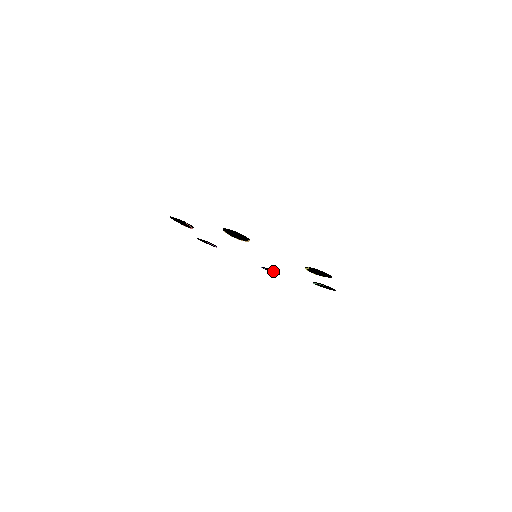
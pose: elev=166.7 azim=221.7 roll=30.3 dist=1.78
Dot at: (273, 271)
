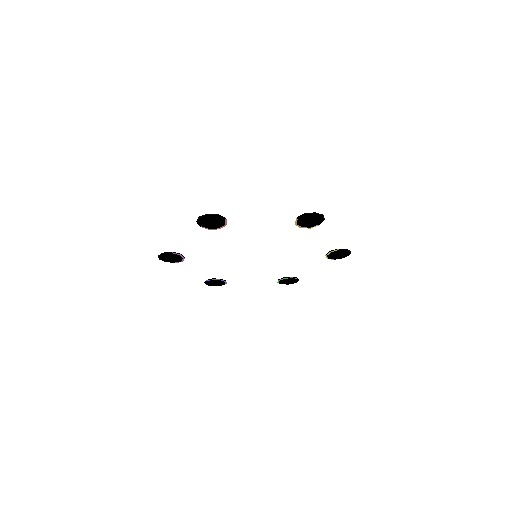
Dot at: (225, 281)
